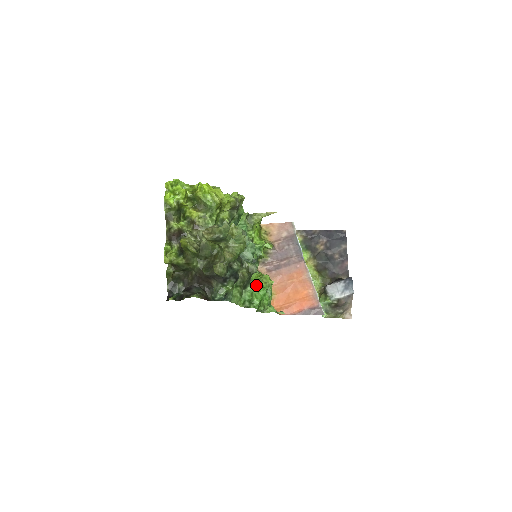
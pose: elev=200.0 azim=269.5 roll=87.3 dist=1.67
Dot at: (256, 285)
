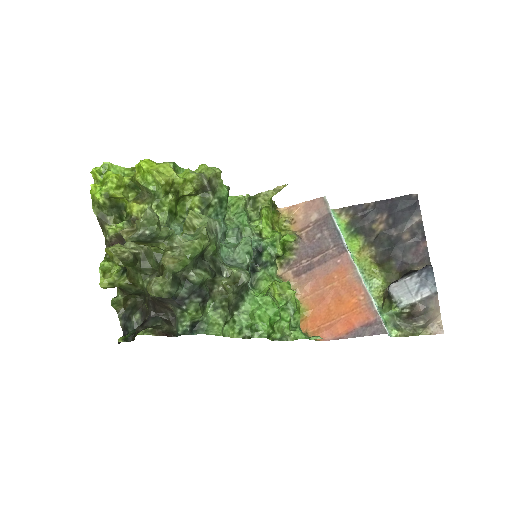
Dot at: (258, 301)
